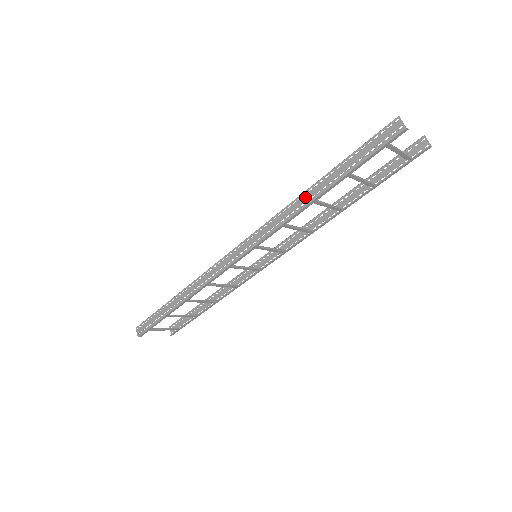
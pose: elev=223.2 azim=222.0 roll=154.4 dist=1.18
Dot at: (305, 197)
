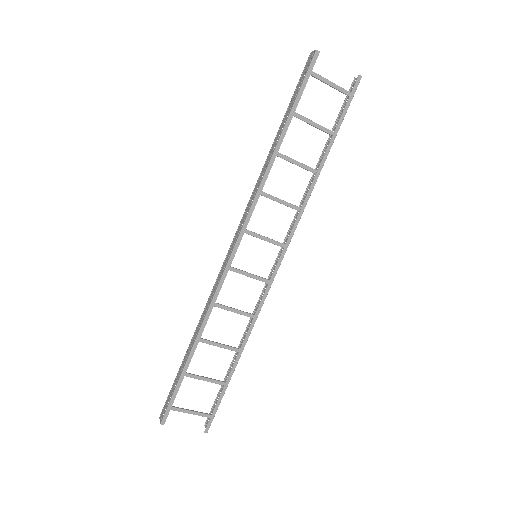
Dot at: (269, 156)
